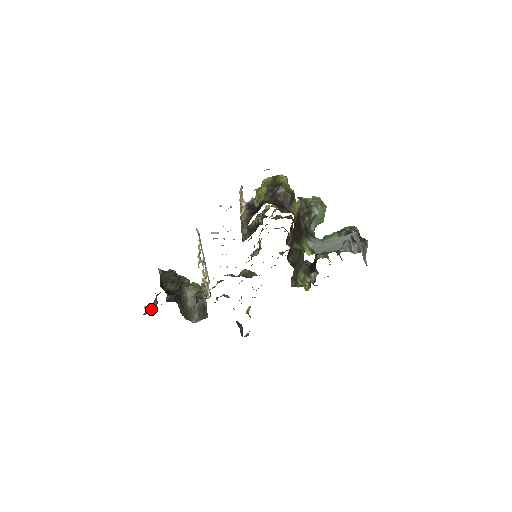
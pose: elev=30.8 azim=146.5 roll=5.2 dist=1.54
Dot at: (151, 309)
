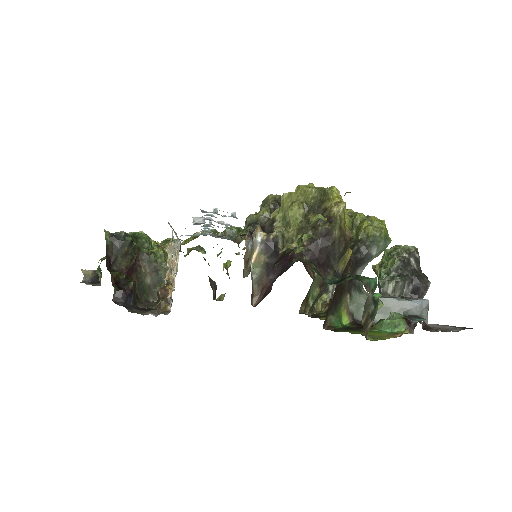
Dot at: (92, 276)
